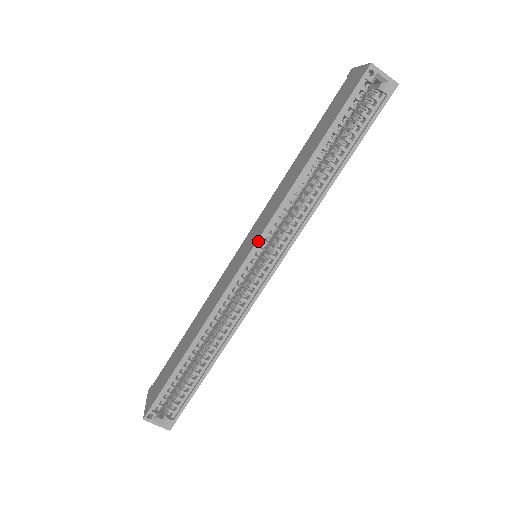
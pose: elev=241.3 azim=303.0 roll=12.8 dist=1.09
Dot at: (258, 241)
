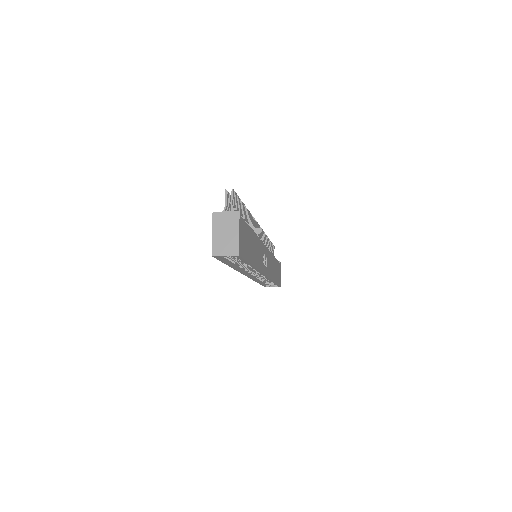
Dot at: occluded
